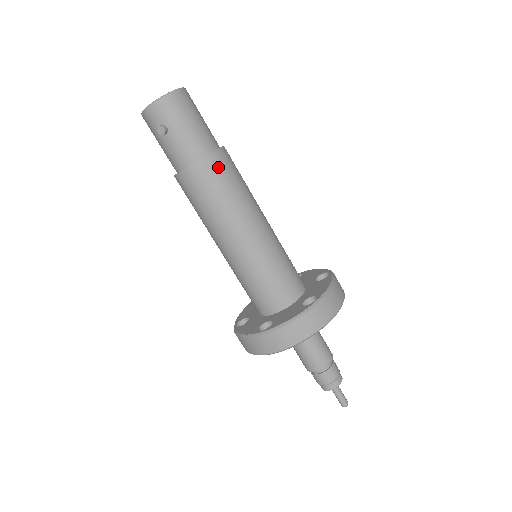
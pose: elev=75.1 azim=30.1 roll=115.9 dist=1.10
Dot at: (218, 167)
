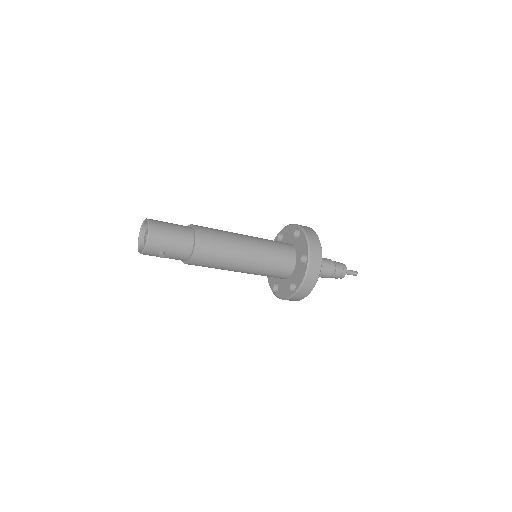
Dot at: (205, 244)
